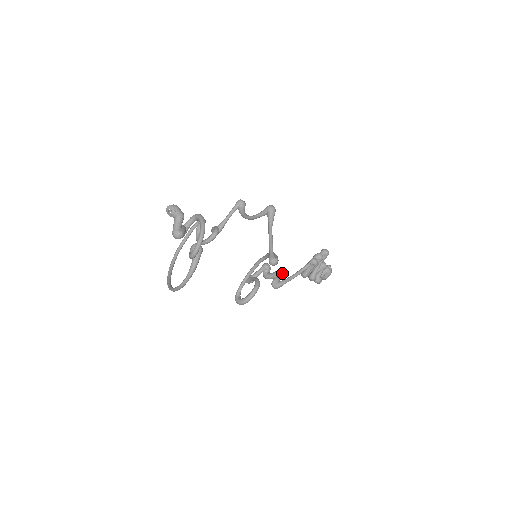
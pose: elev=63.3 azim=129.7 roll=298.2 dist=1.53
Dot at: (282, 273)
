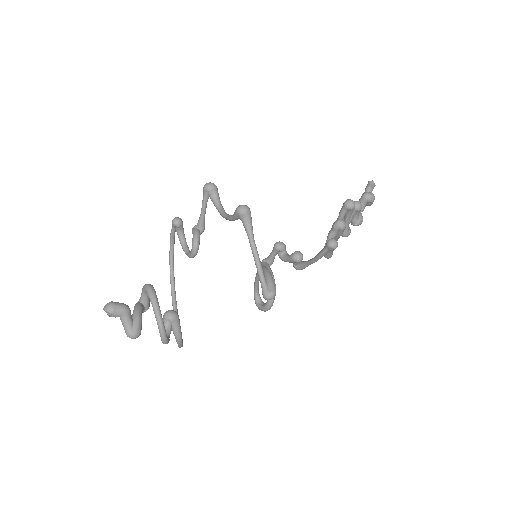
Dot at: (299, 258)
